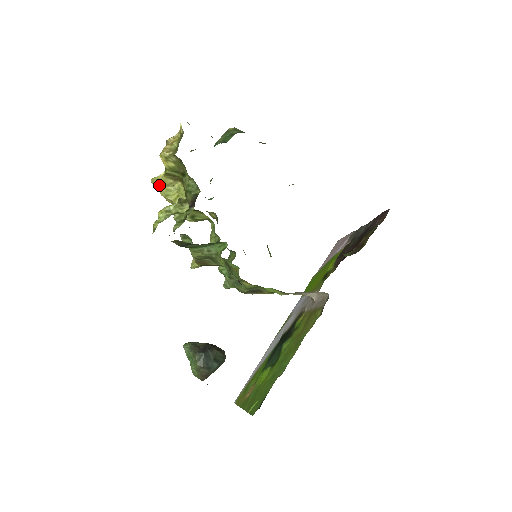
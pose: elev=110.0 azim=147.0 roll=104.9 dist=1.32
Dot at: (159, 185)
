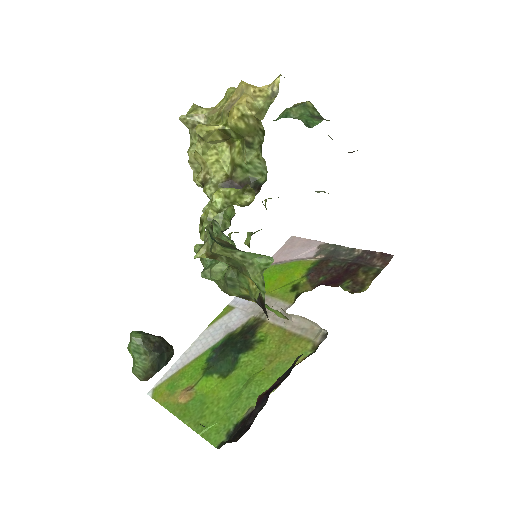
Dot at: (204, 138)
